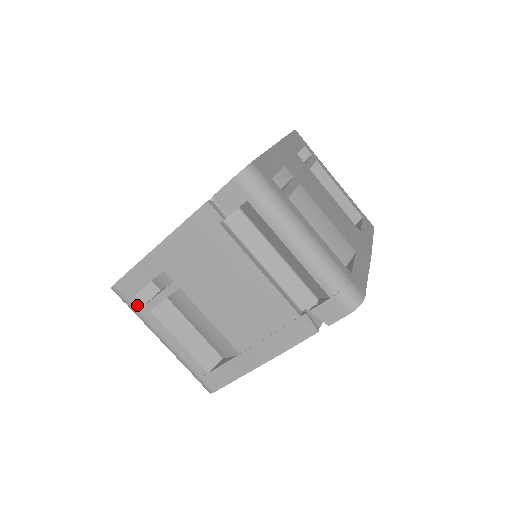
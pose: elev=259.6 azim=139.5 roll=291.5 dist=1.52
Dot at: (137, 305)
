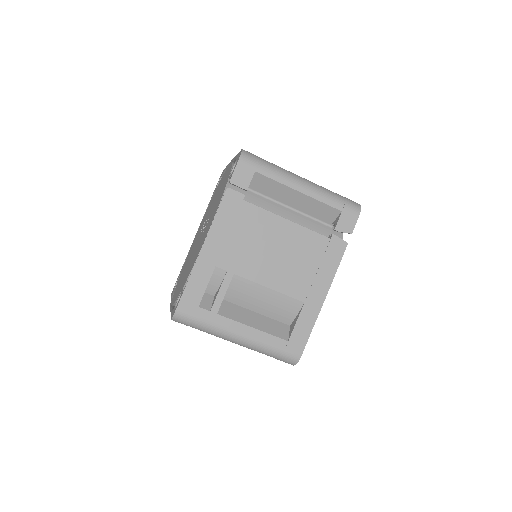
Dot at: (204, 316)
